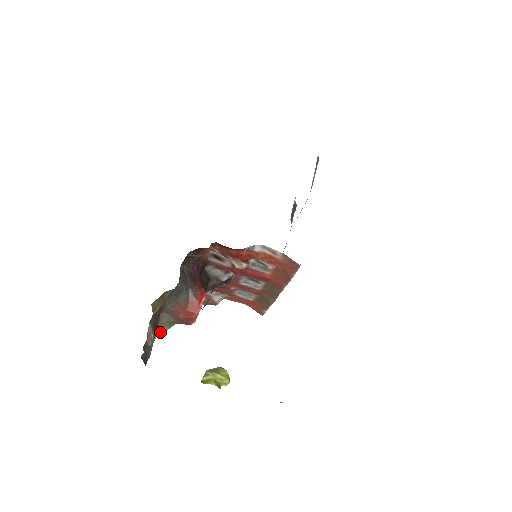
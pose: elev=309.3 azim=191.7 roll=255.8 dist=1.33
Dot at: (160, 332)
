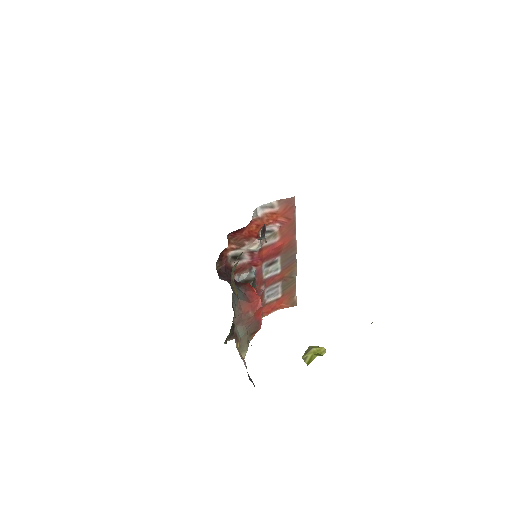
Dot at: occluded
